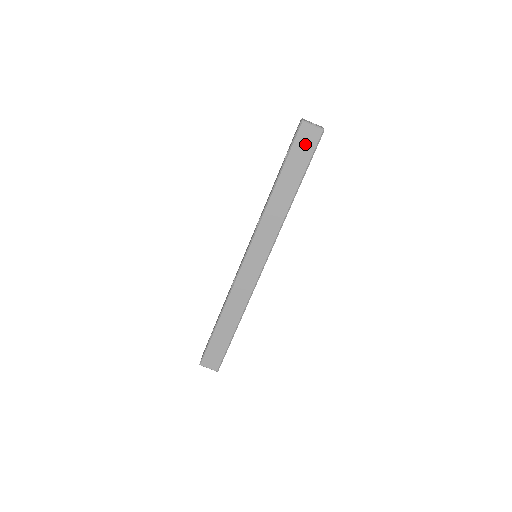
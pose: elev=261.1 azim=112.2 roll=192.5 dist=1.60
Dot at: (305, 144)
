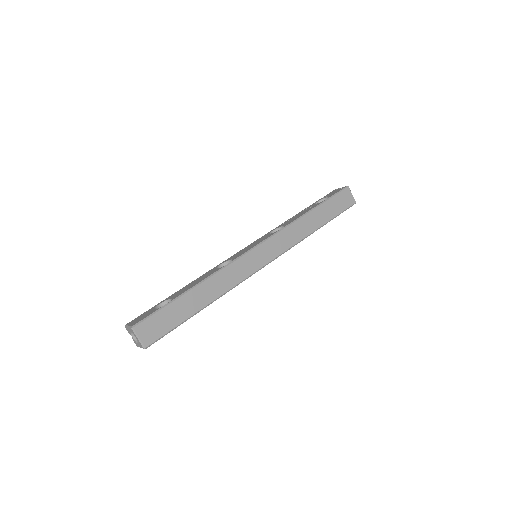
Dot at: (342, 201)
